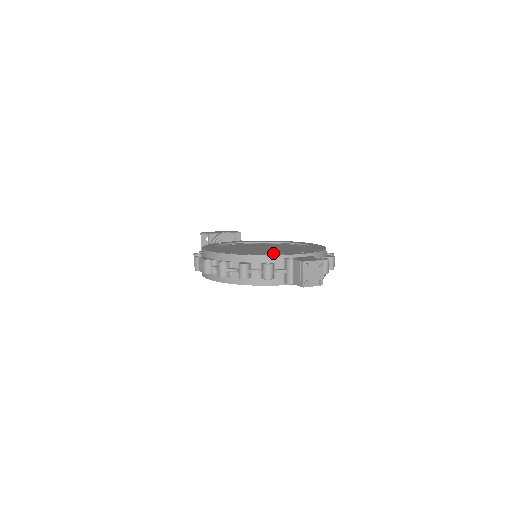
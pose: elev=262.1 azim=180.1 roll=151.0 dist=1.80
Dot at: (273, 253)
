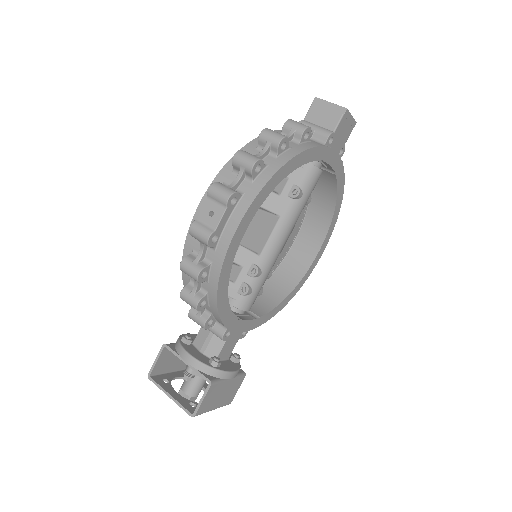
Dot at: occluded
